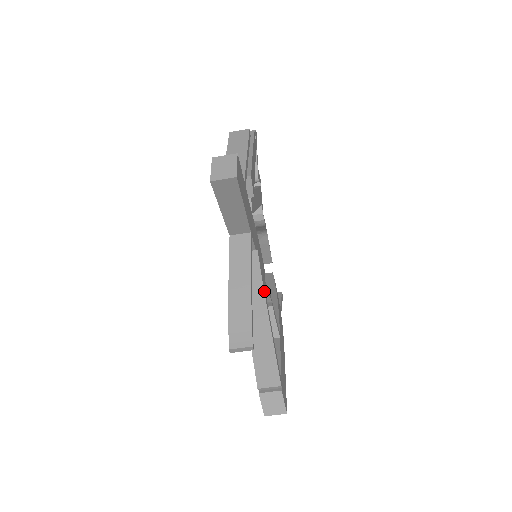
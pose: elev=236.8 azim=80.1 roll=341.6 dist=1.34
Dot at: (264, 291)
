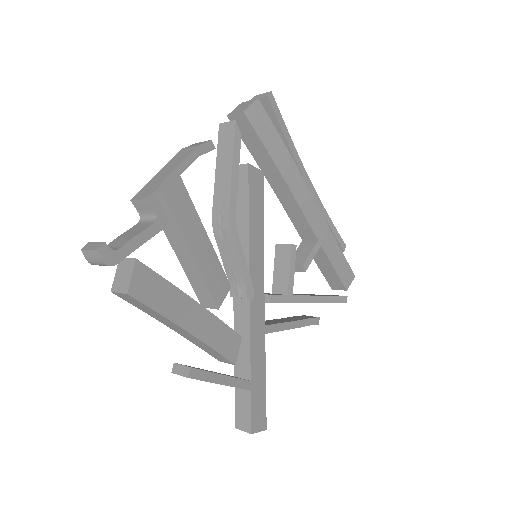
Dot at: (299, 302)
